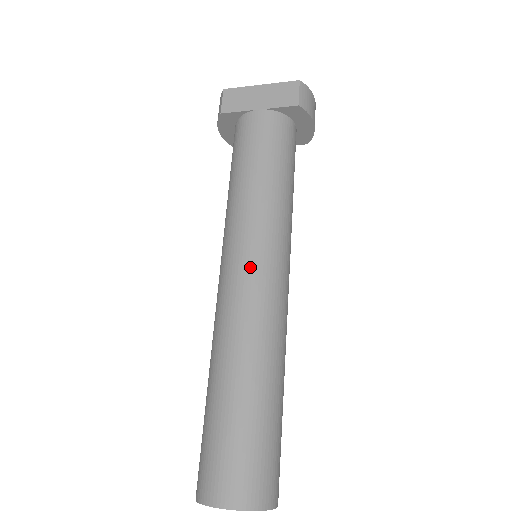
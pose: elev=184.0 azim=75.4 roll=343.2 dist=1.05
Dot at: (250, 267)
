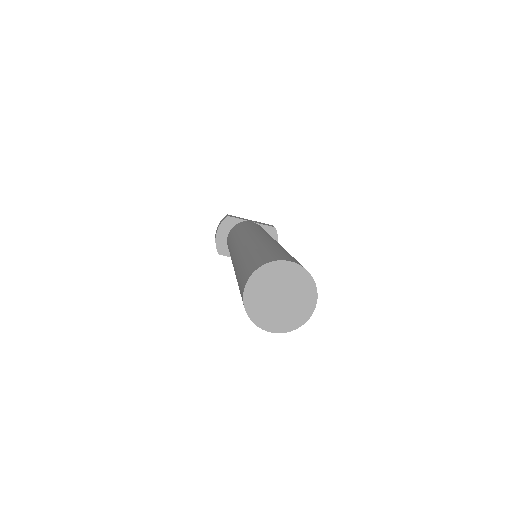
Dot at: (267, 235)
